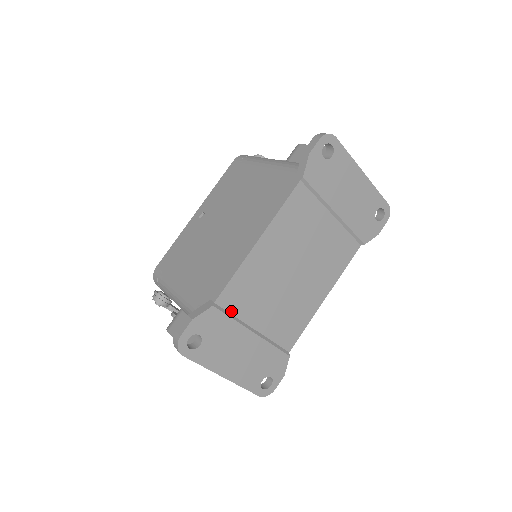
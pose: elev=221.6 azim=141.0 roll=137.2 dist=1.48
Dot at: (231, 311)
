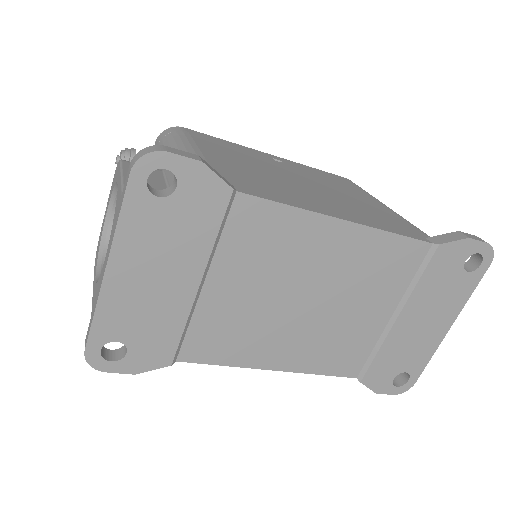
Dot at: (227, 228)
